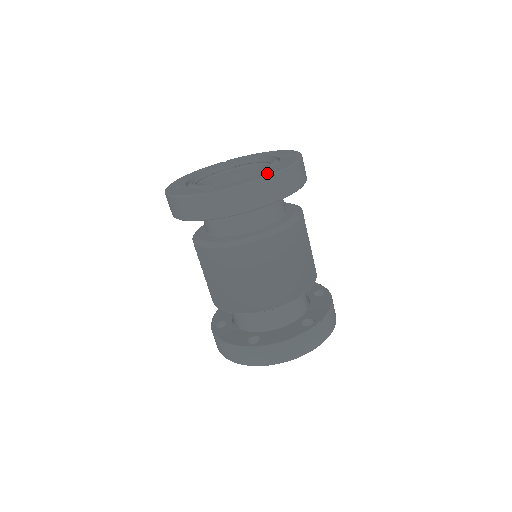
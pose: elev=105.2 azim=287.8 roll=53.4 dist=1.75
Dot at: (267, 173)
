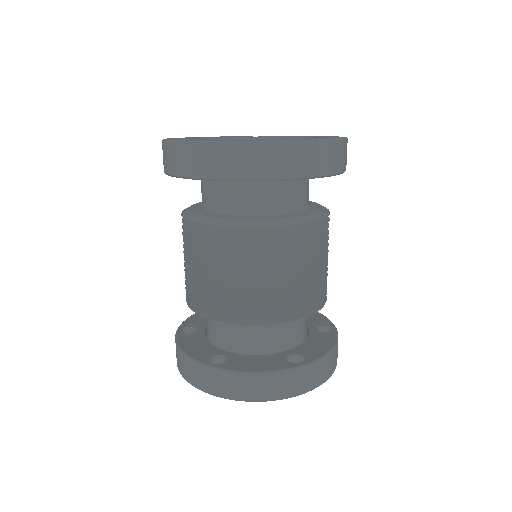
Dot at: occluded
